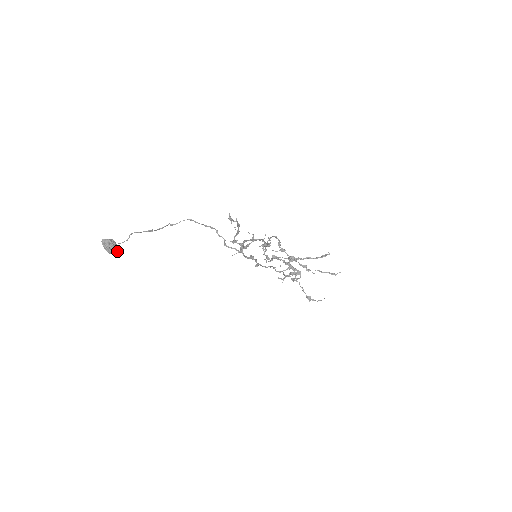
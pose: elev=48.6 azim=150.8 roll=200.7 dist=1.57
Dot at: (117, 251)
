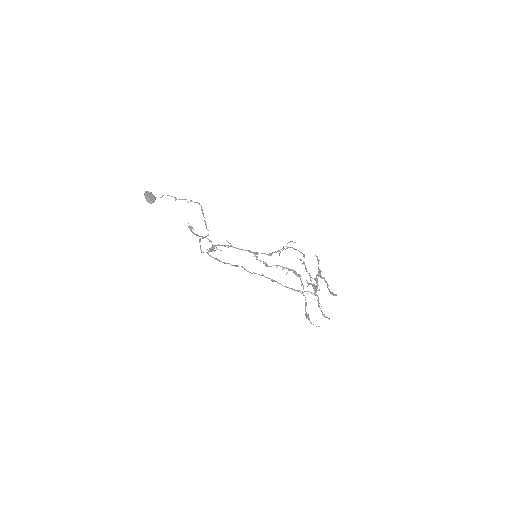
Dot at: (151, 202)
